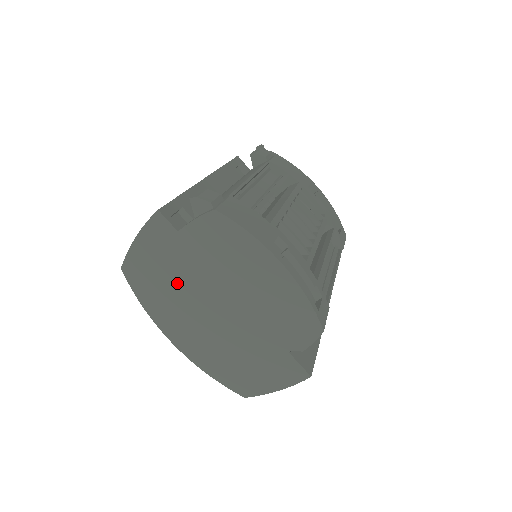
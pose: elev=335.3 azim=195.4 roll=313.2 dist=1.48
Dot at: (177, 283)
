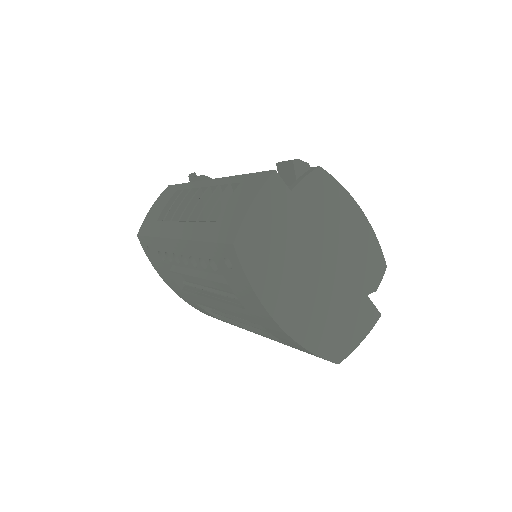
Dot at: (287, 249)
